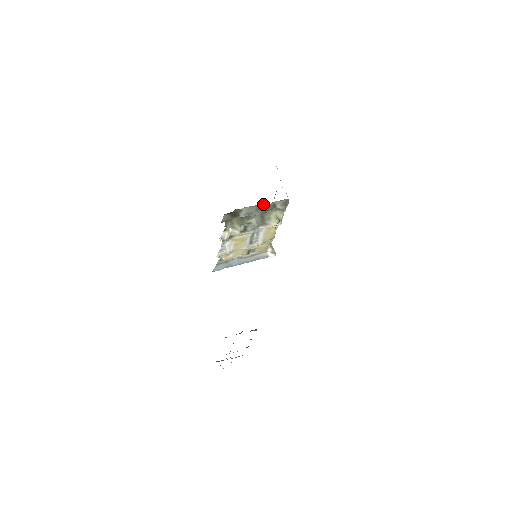
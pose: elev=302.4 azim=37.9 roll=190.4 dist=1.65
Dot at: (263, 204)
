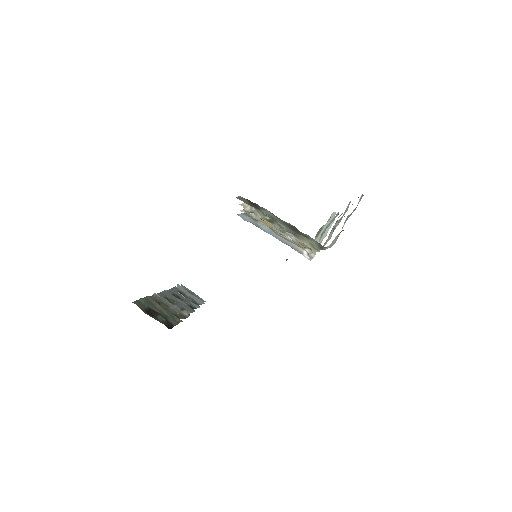
Dot at: occluded
